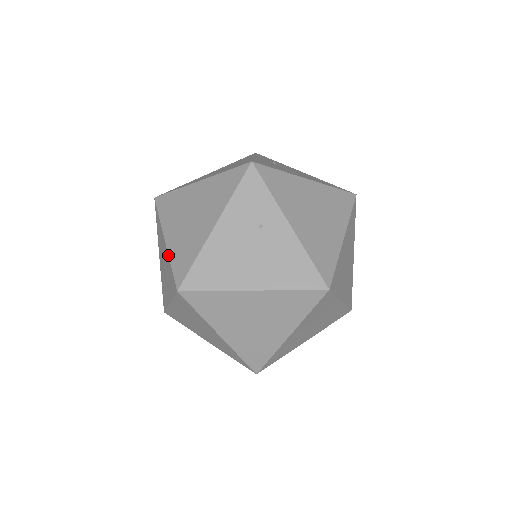
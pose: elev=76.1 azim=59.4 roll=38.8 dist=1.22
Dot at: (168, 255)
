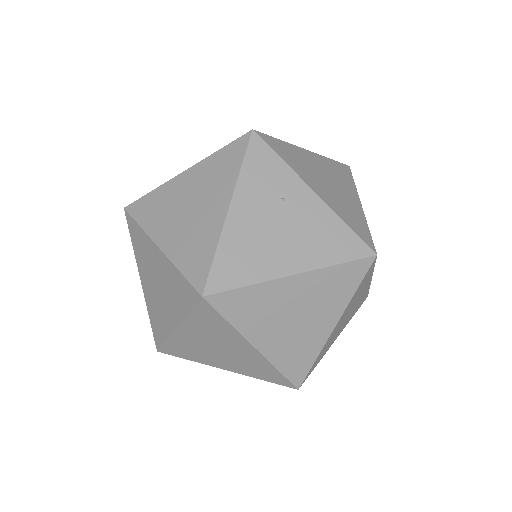
Dot at: (170, 261)
